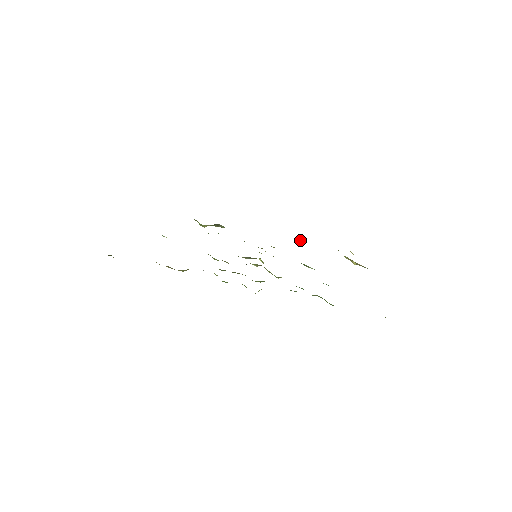
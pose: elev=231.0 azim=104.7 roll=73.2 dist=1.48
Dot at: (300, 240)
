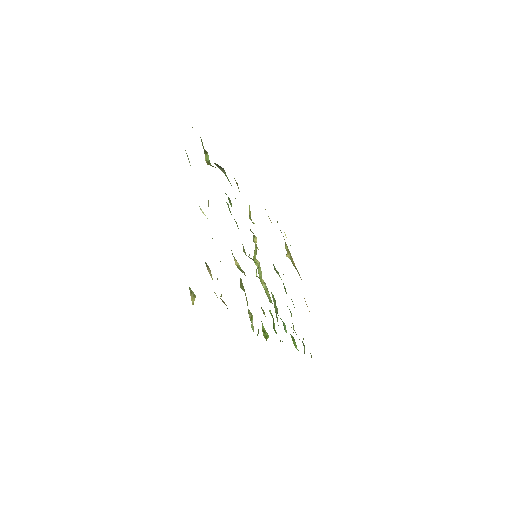
Dot at: occluded
